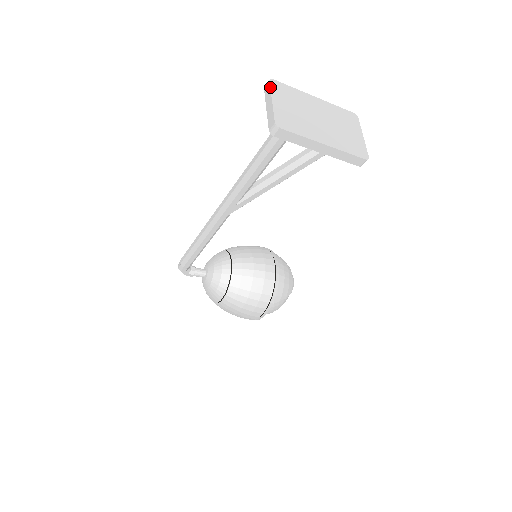
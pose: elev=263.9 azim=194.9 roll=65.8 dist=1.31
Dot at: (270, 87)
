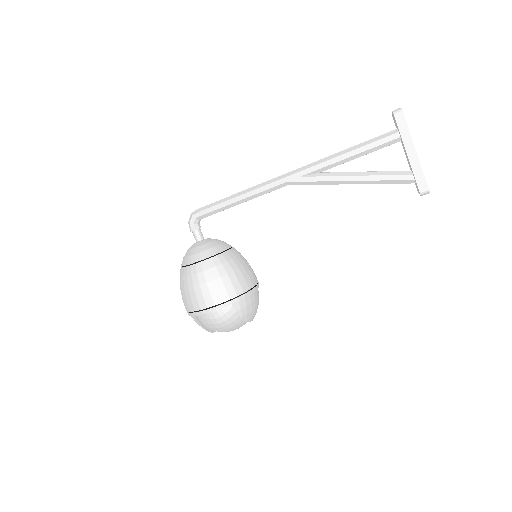
Dot at: occluded
